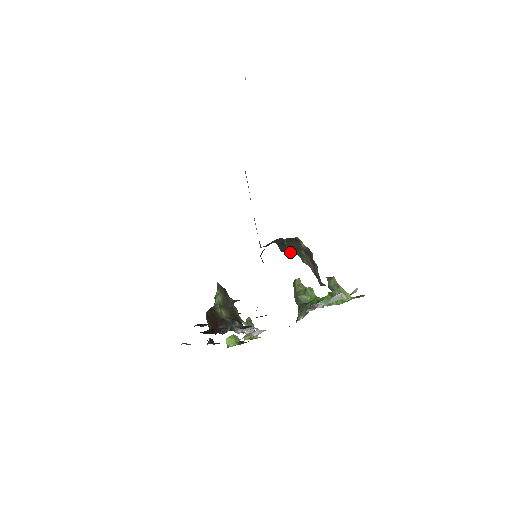
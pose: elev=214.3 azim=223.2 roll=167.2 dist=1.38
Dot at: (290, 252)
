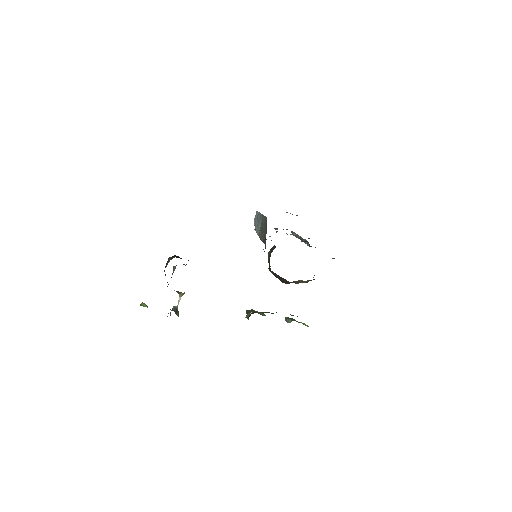
Dot at: occluded
